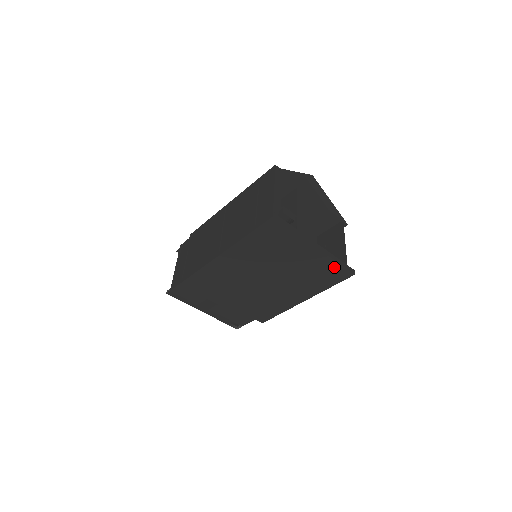
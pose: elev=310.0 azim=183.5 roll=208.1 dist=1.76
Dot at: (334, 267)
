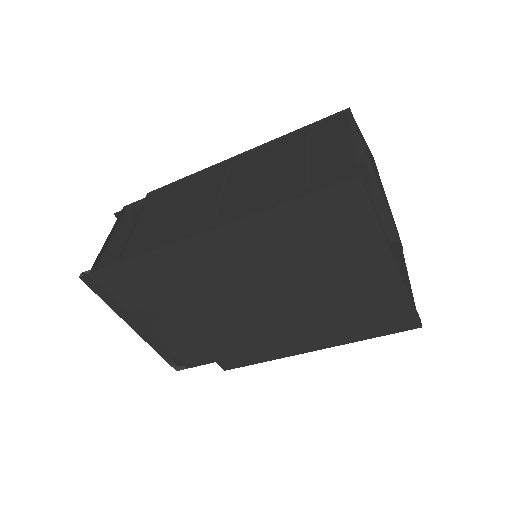
Dot at: (399, 306)
